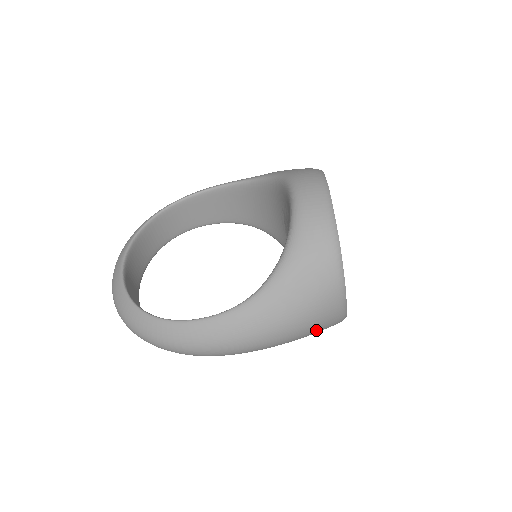
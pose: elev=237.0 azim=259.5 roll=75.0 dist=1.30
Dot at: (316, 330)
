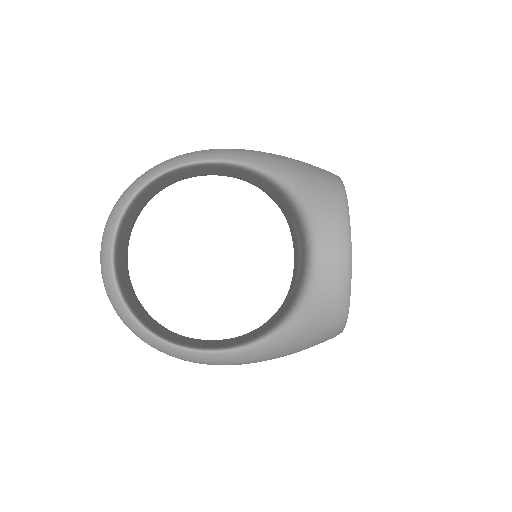
Dot at: occluded
